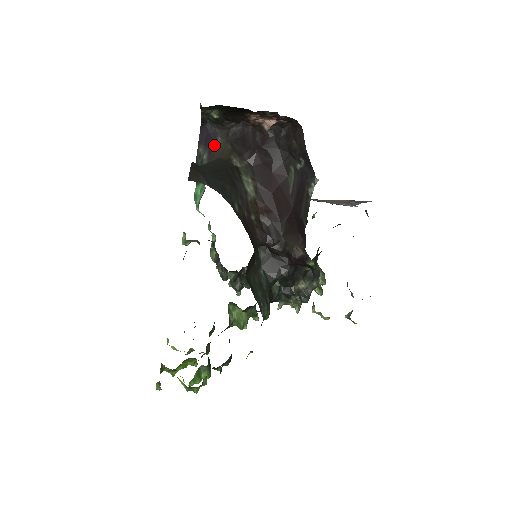
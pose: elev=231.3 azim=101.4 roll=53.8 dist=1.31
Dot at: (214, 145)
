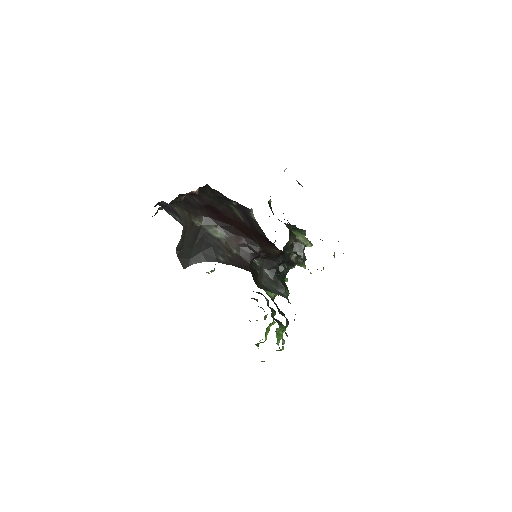
Dot at: (176, 212)
